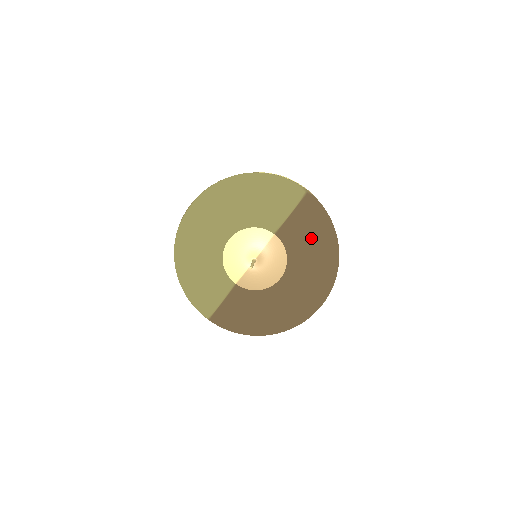
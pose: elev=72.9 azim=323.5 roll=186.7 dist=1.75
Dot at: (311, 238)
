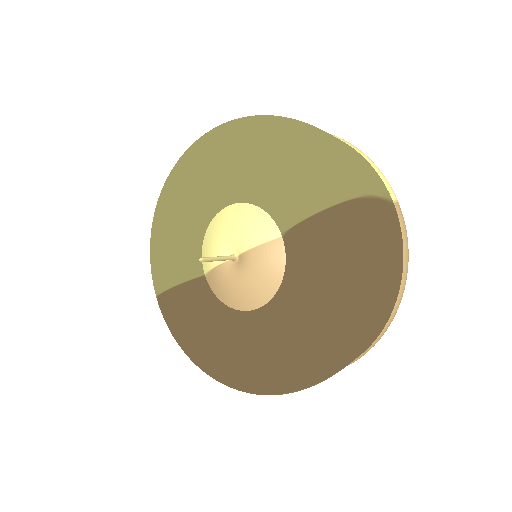
Dot at: (321, 275)
